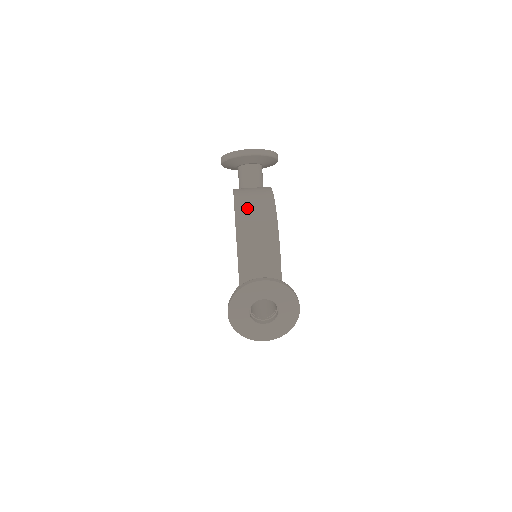
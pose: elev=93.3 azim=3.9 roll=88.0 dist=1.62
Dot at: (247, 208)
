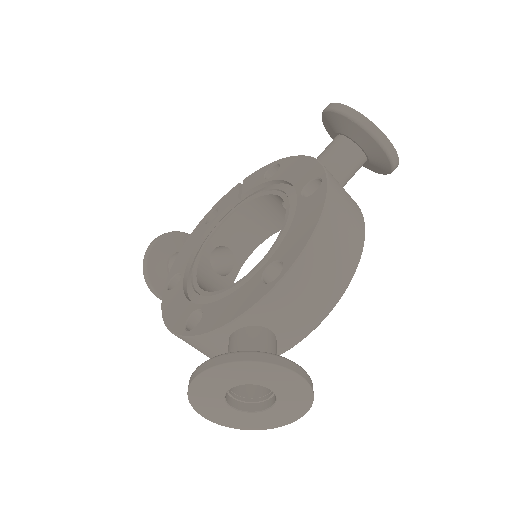
Dot at: (336, 225)
